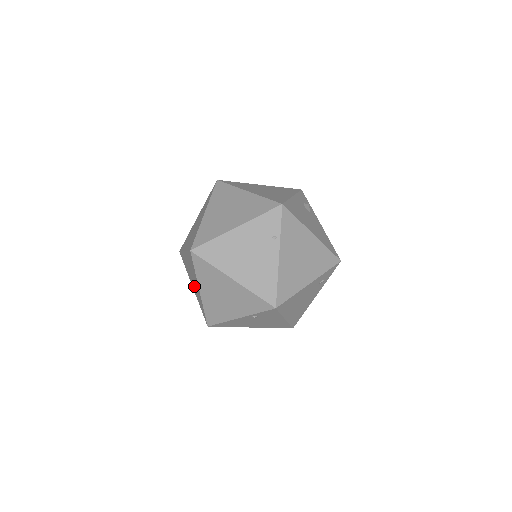
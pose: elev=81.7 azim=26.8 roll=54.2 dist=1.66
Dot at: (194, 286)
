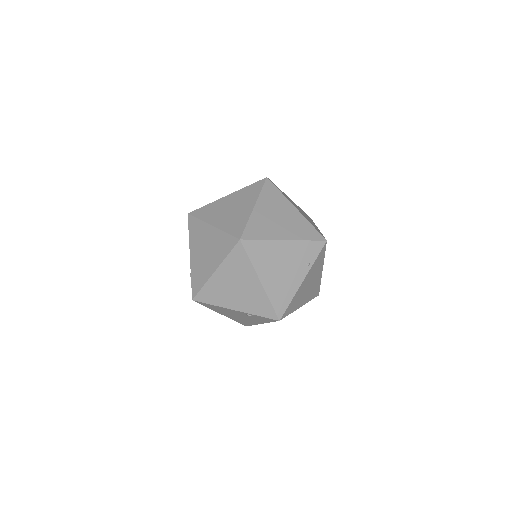
Dot at: (199, 259)
